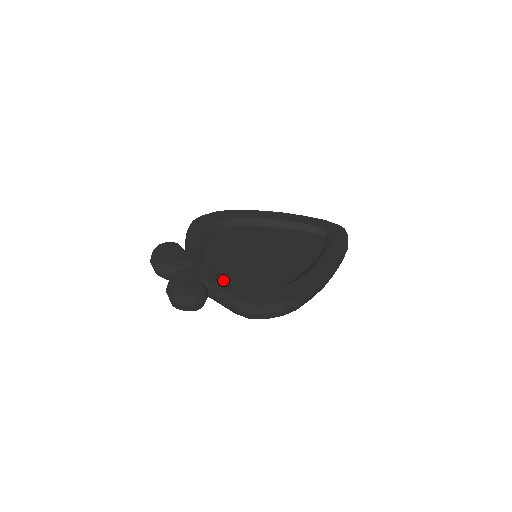
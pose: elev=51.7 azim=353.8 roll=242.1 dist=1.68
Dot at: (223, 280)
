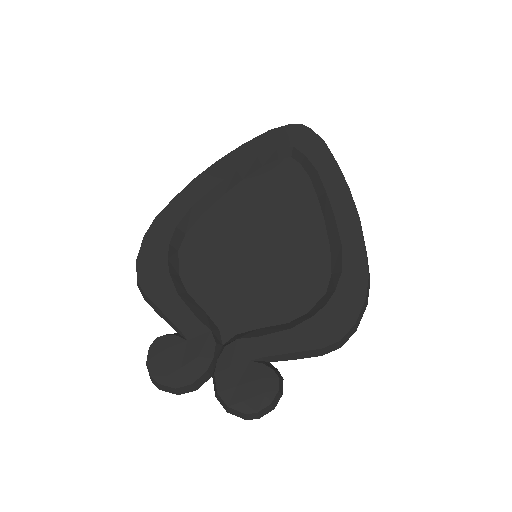
Dot at: (276, 337)
